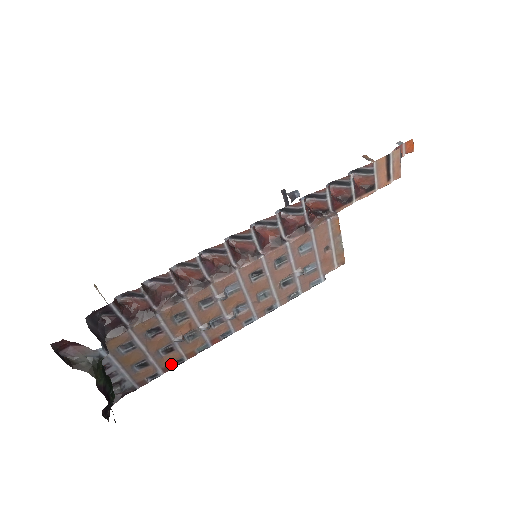
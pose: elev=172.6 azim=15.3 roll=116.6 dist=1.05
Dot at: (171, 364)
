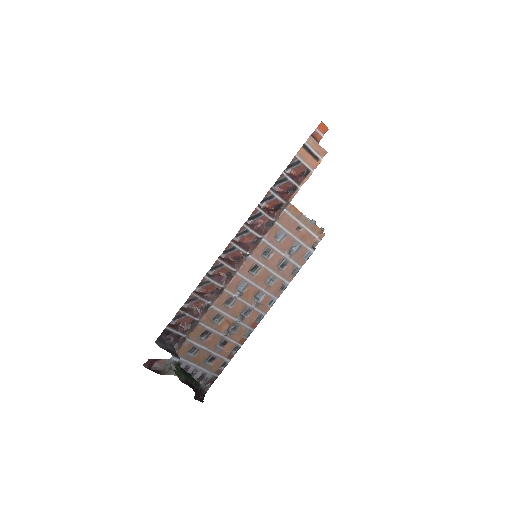
Dot at: (231, 352)
